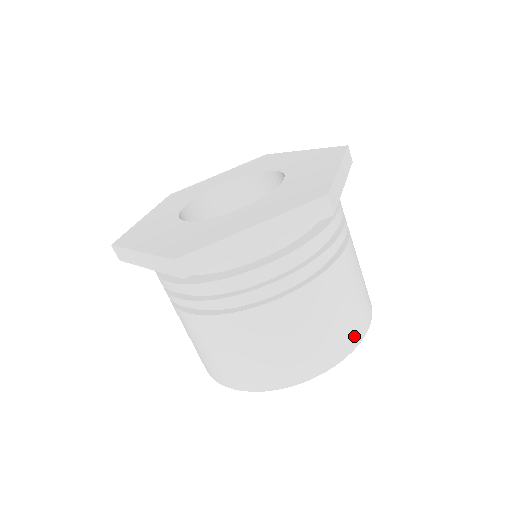
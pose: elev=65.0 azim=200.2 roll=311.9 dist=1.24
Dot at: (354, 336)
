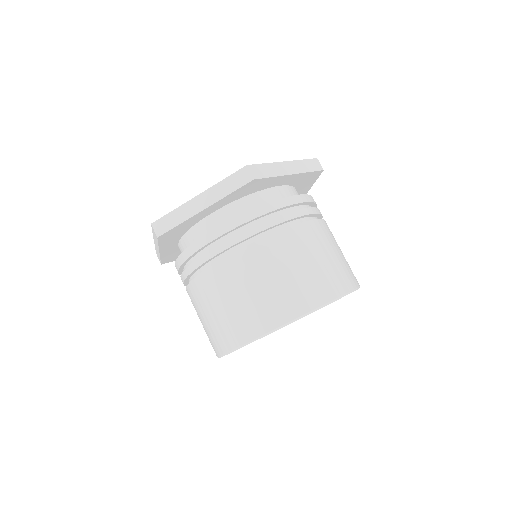
Dot at: (310, 298)
